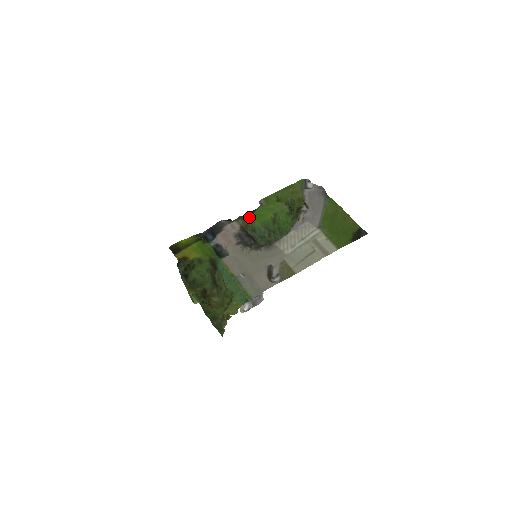
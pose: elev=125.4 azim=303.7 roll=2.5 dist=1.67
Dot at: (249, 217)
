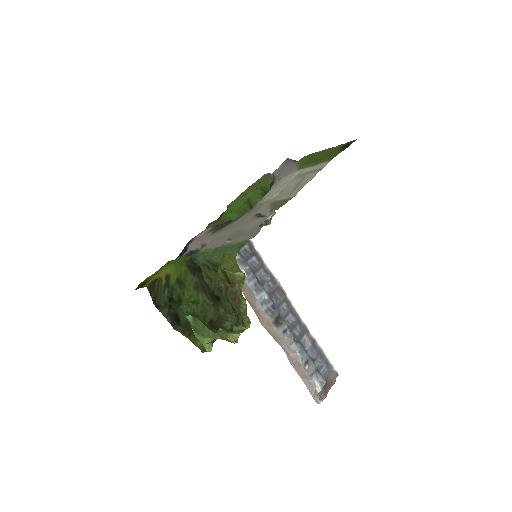
Dot at: (219, 218)
